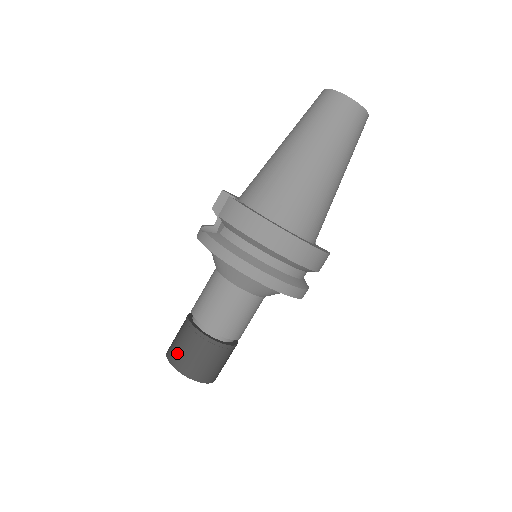
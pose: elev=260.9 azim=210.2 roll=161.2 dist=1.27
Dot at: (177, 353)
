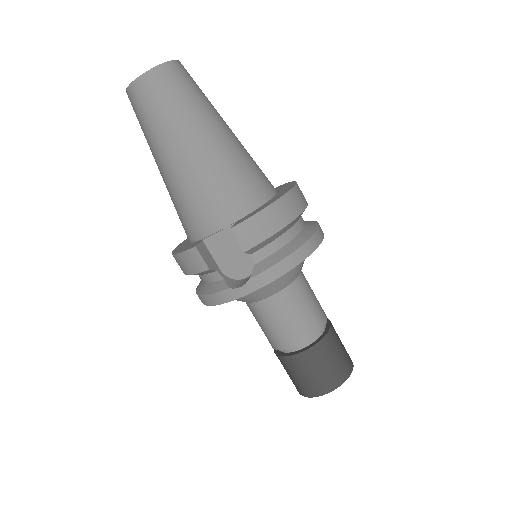
Dot at: (330, 376)
